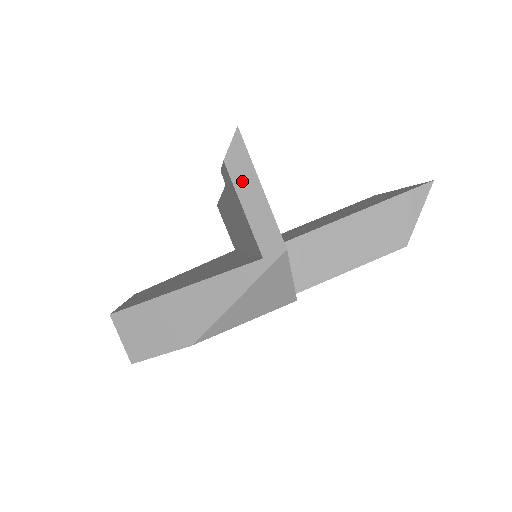
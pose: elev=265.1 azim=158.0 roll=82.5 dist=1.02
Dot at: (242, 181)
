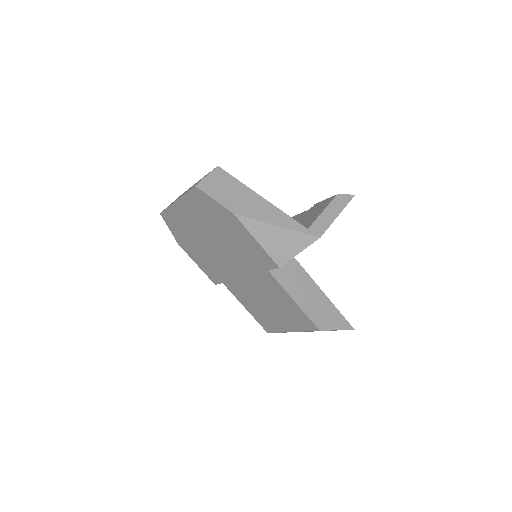
Dot at: (335, 205)
